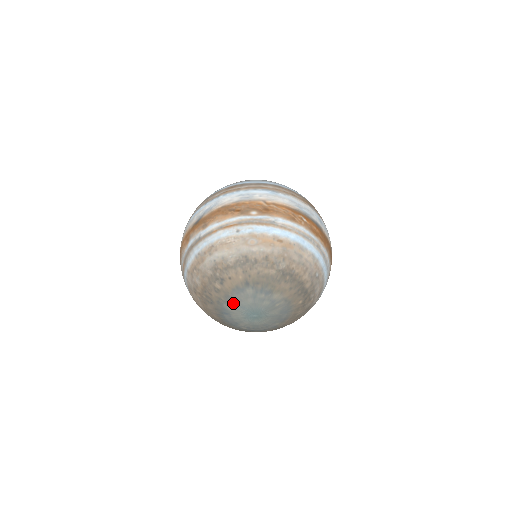
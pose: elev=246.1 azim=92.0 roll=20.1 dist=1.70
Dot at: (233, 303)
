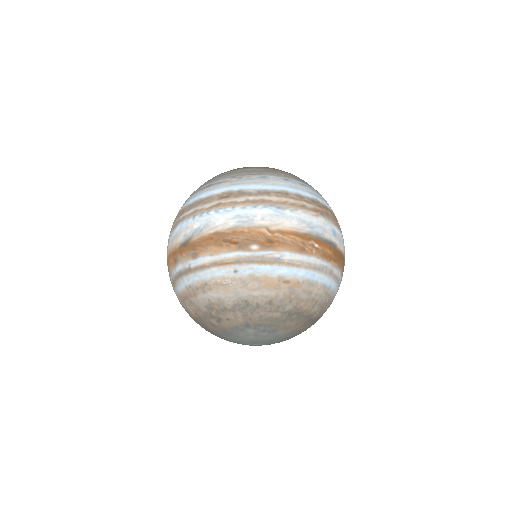
Dot at: (232, 337)
